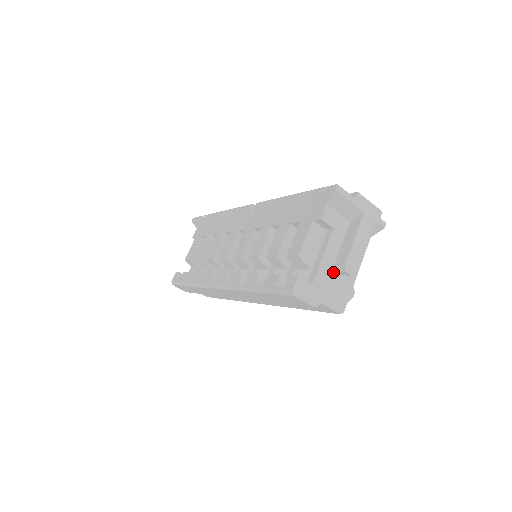
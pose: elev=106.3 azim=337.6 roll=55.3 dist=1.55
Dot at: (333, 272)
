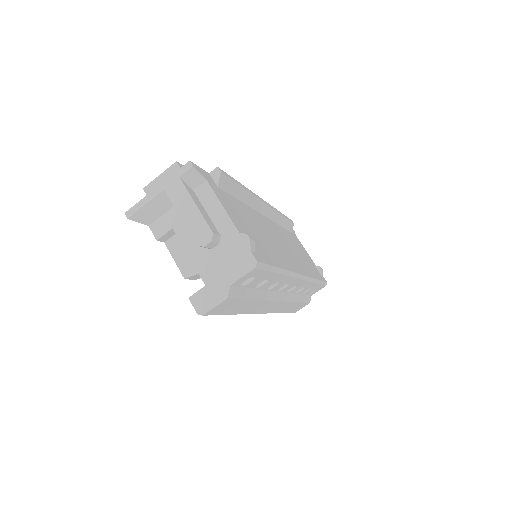
Dot at: (210, 253)
